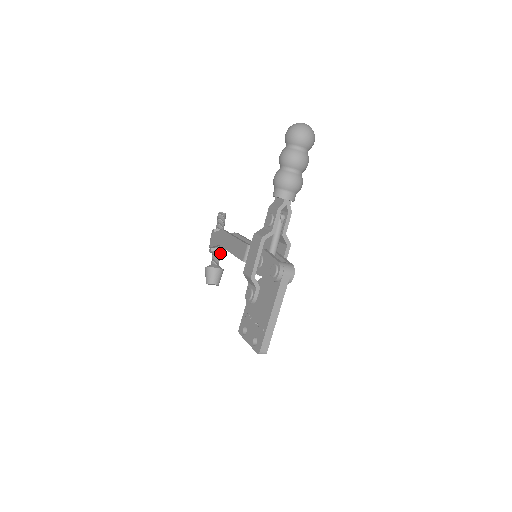
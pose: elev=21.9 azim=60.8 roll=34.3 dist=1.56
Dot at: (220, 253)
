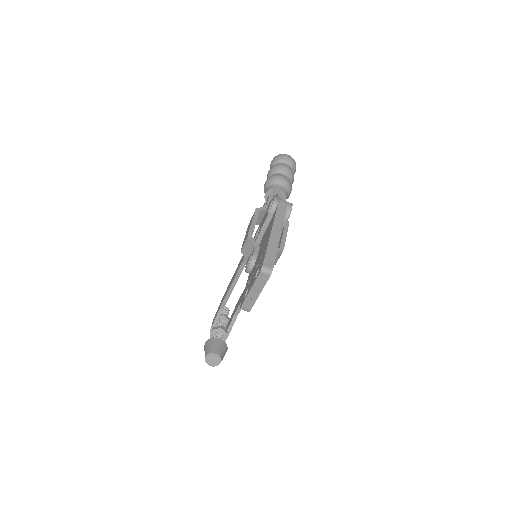
Dot at: (223, 335)
